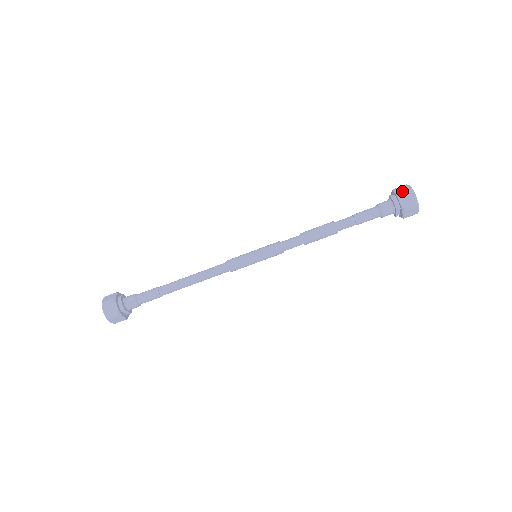
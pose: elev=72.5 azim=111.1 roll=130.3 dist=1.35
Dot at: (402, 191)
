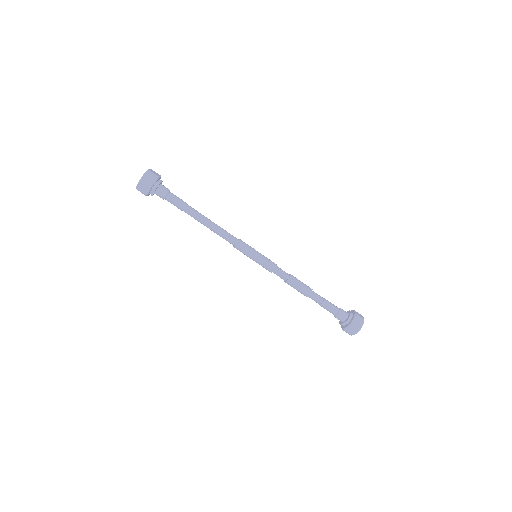
Dot at: (359, 315)
